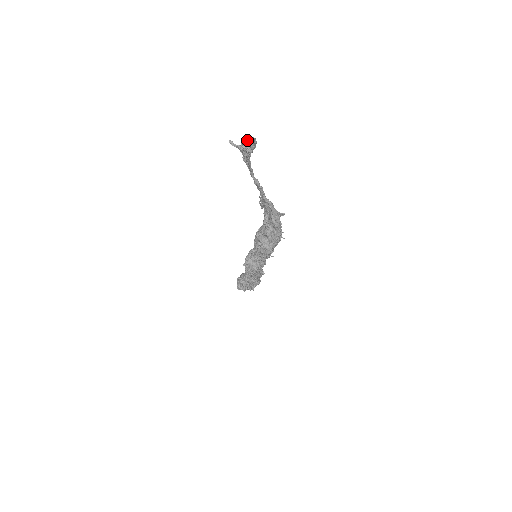
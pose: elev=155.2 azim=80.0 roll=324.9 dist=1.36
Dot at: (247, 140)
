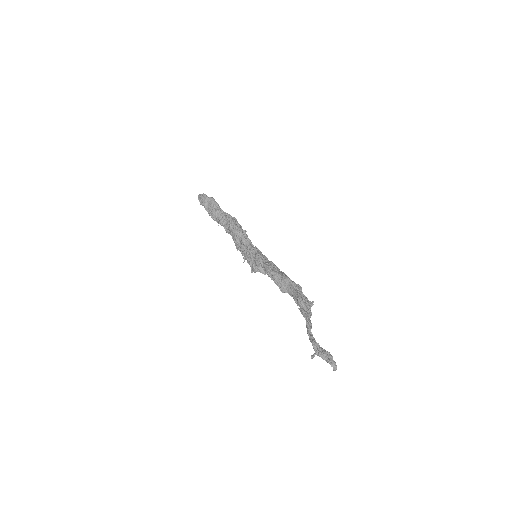
Dot at: occluded
